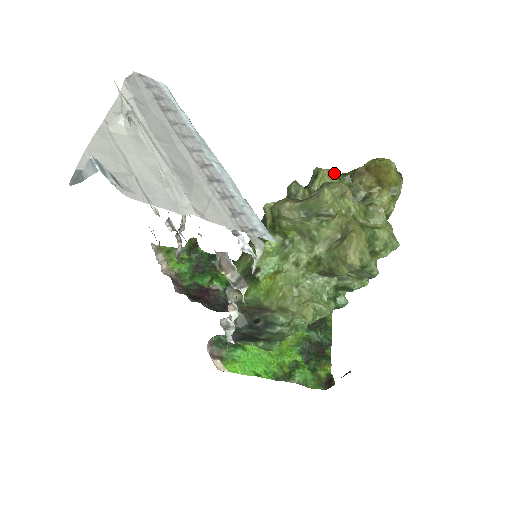
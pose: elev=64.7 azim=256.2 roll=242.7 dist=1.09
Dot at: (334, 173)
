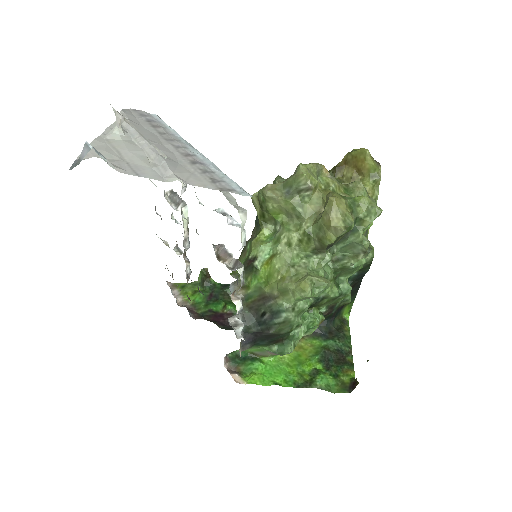
Dot at: occluded
